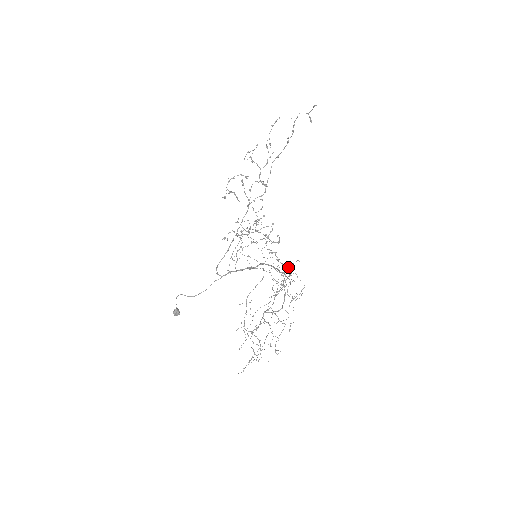
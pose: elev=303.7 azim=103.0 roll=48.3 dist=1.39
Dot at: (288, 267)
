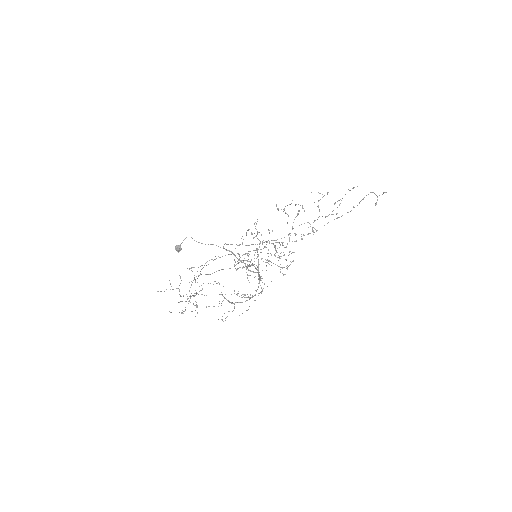
Dot at: occluded
